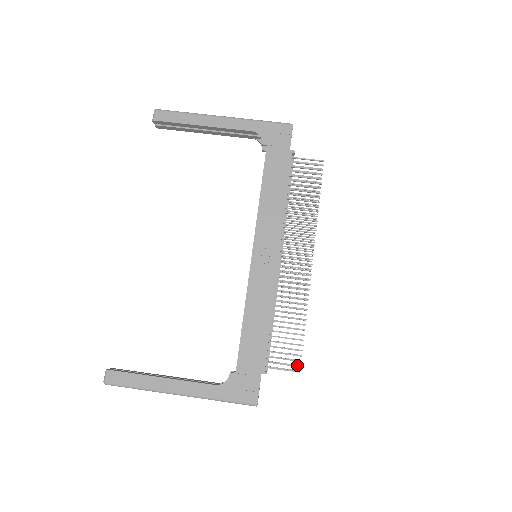
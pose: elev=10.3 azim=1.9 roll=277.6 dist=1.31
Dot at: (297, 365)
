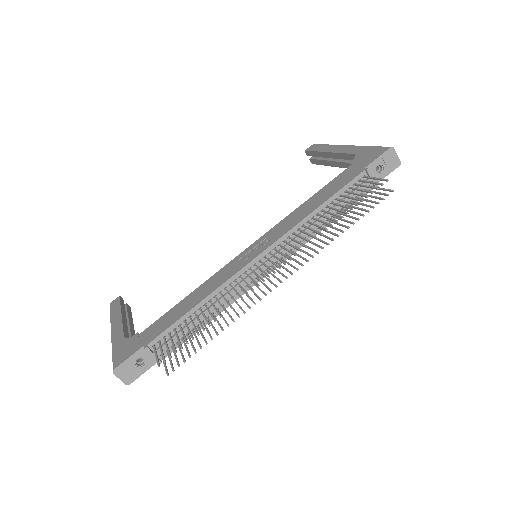
Dot at: occluded
